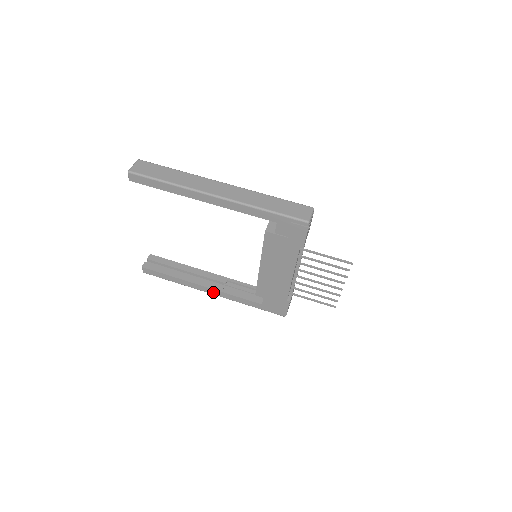
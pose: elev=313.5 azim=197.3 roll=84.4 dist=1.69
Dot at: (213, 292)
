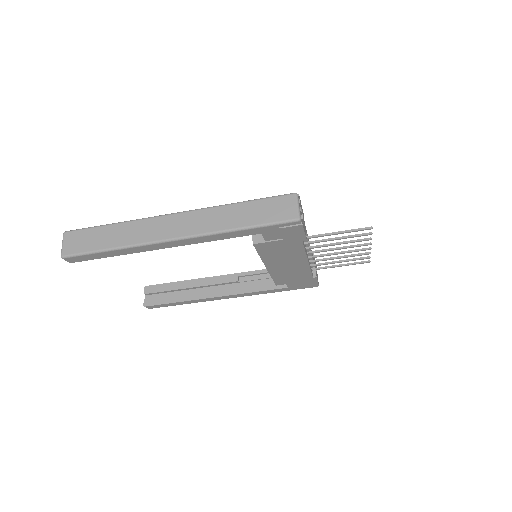
Dot at: (230, 297)
